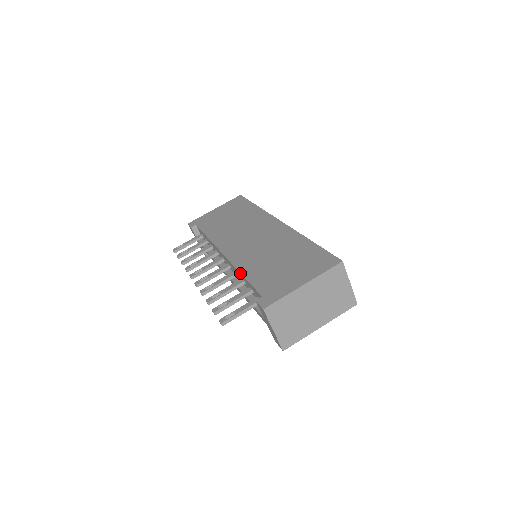
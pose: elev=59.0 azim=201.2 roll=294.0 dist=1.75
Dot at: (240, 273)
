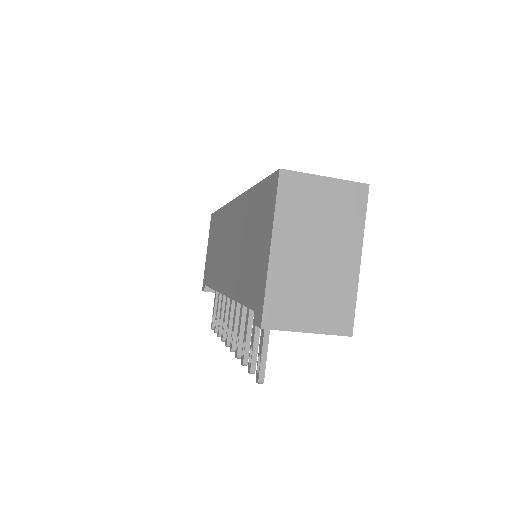
Dot at: occluded
